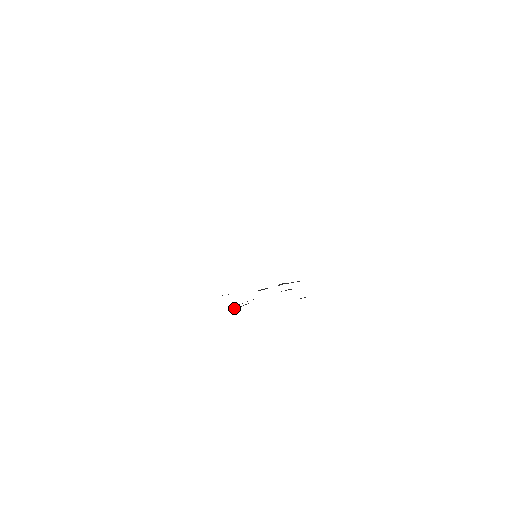
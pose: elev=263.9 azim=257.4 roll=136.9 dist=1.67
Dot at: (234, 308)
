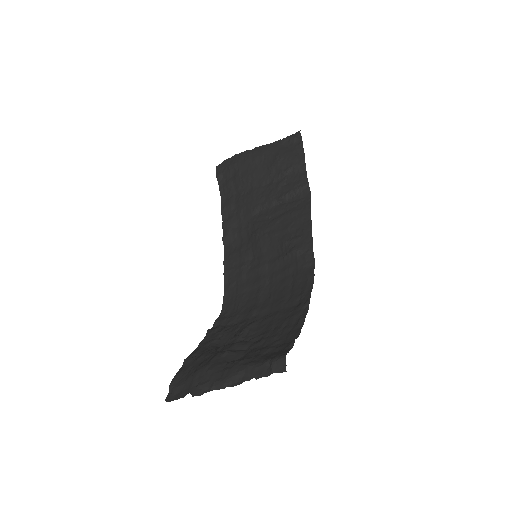
Dot at: (220, 180)
